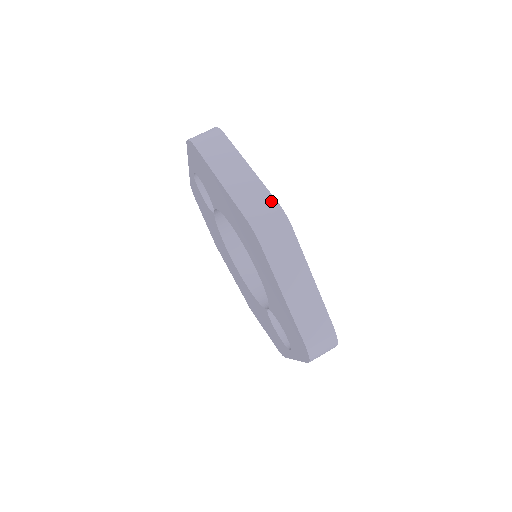
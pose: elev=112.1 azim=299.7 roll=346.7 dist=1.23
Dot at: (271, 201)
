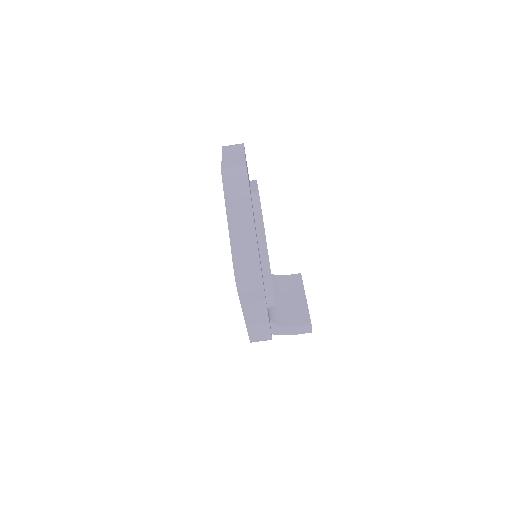
Dot at: (243, 163)
